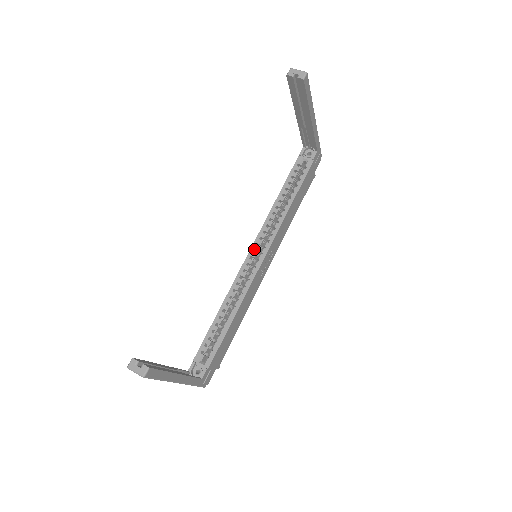
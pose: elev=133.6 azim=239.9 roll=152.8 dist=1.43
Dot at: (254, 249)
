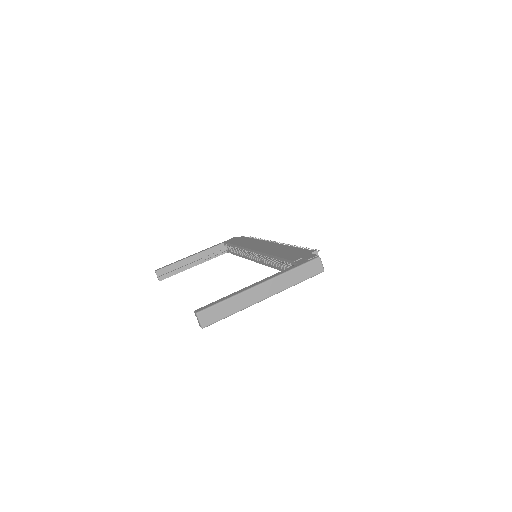
Dot at: (255, 253)
